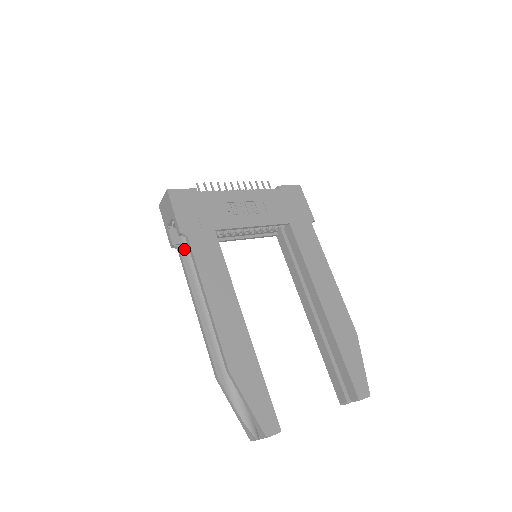
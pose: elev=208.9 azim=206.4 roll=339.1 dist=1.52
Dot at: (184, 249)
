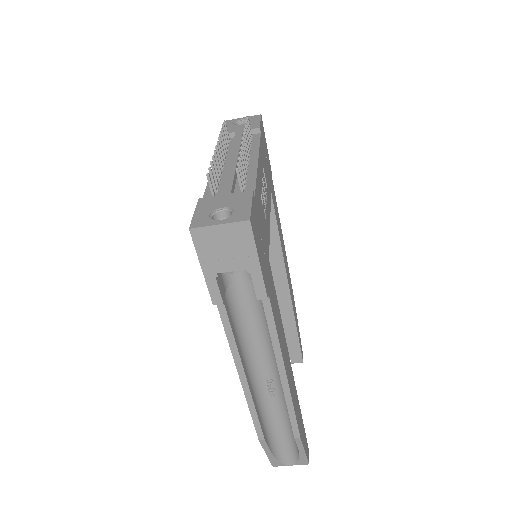
Dot at: (225, 298)
